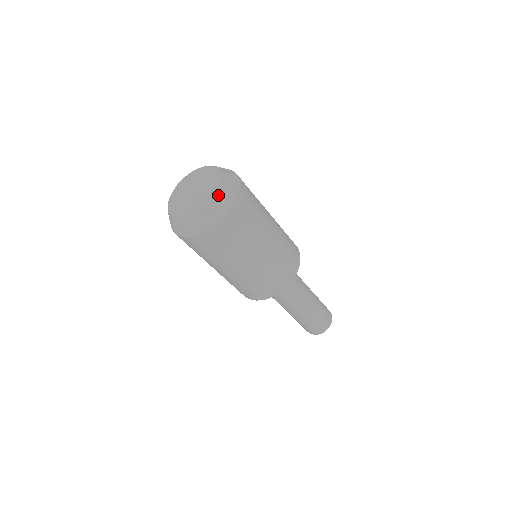
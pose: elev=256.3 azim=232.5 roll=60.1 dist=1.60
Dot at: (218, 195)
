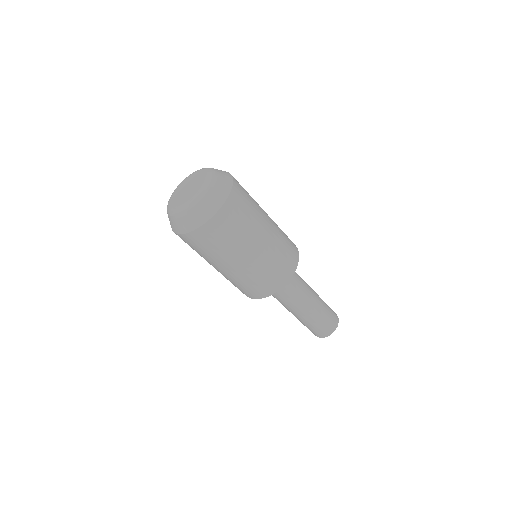
Dot at: (215, 185)
